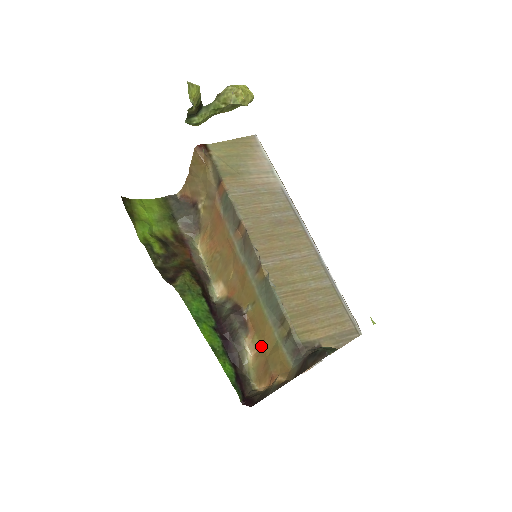
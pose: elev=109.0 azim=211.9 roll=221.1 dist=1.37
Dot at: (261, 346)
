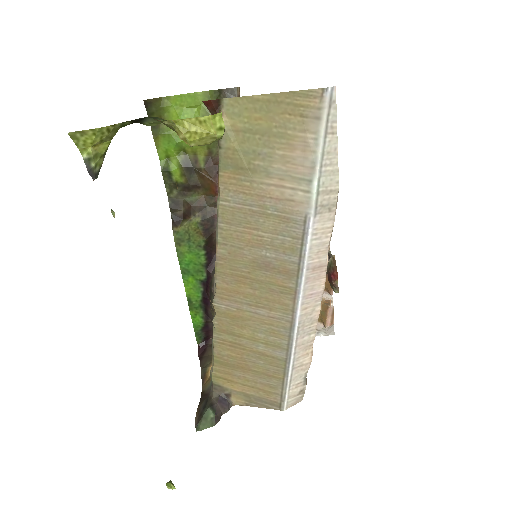
Dot at: occluded
